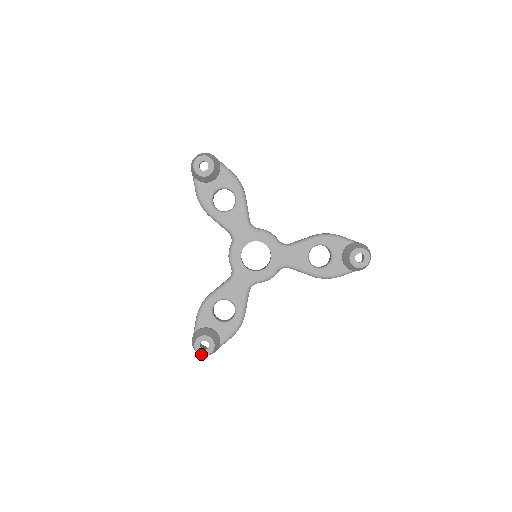
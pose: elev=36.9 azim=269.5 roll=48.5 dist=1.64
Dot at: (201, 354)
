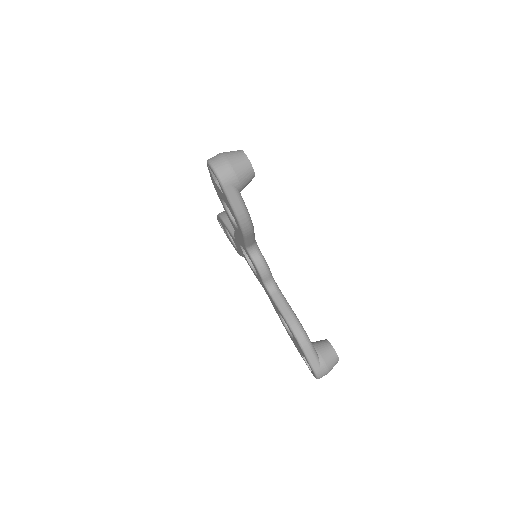
Dot at: (246, 155)
